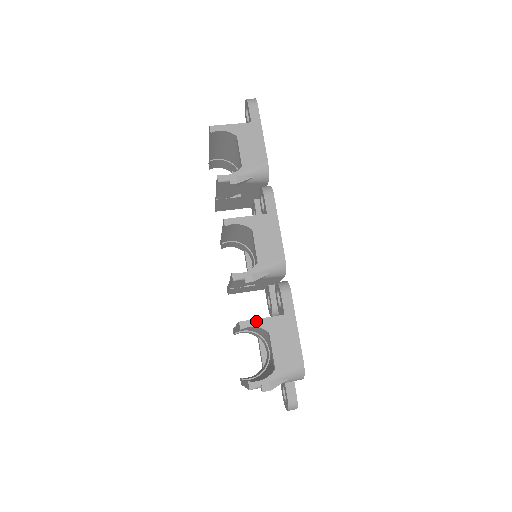
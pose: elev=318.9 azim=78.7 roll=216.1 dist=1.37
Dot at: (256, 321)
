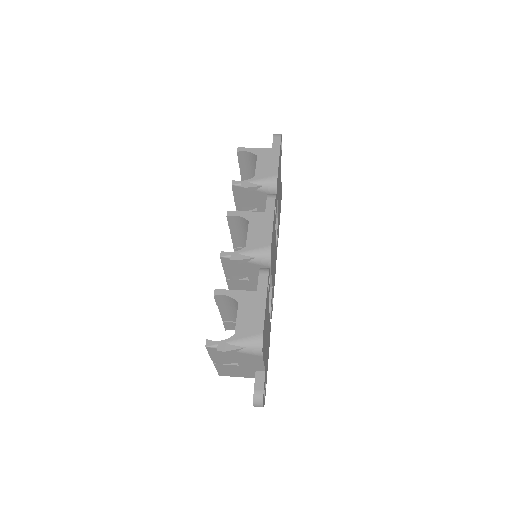
Dot at: (230, 291)
